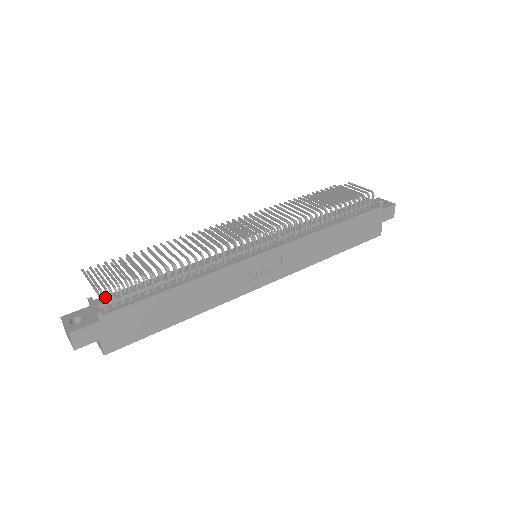
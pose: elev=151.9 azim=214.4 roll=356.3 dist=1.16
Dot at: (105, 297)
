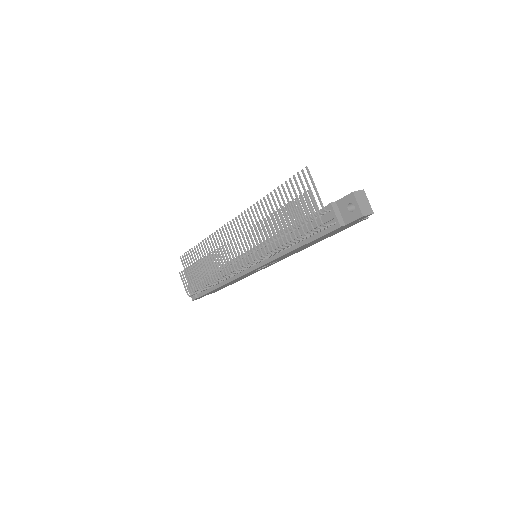
Dot at: occluded
